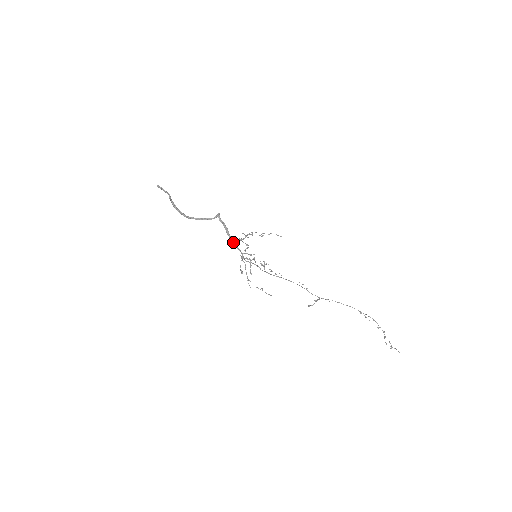
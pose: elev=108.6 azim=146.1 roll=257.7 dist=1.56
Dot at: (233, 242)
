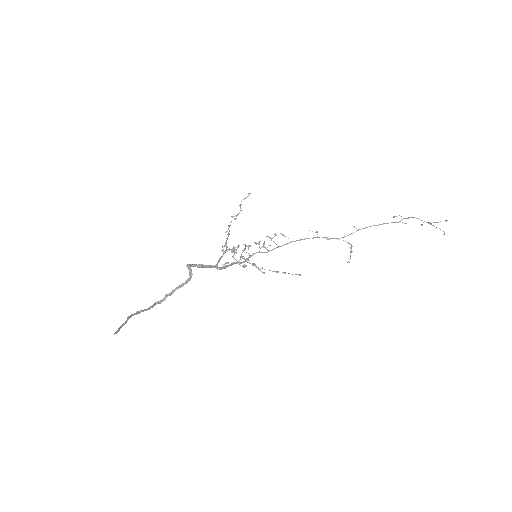
Dot at: (223, 268)
